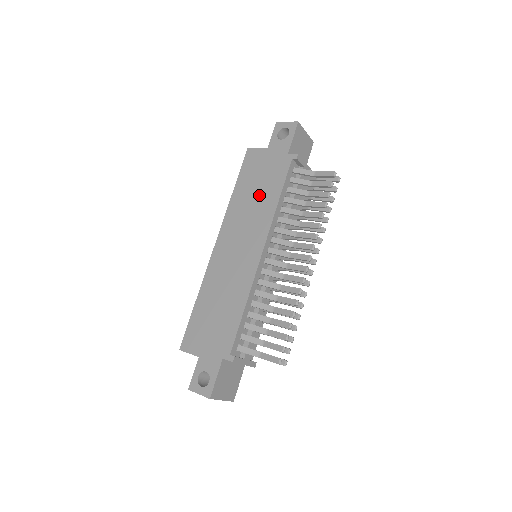
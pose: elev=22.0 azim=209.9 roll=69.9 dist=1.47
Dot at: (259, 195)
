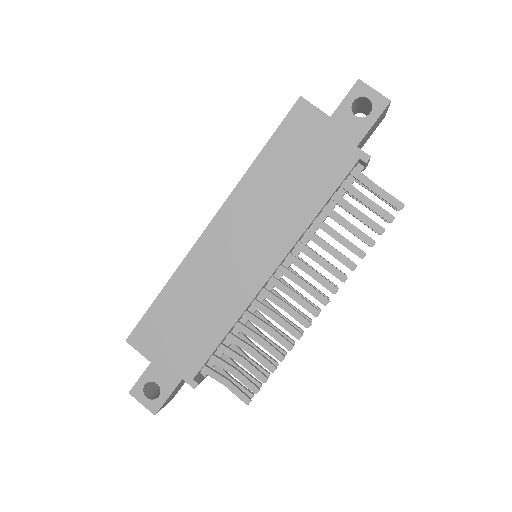
Dot at: (294, 187)
